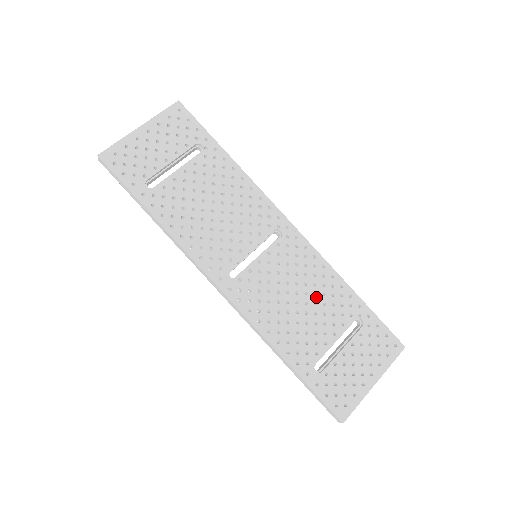
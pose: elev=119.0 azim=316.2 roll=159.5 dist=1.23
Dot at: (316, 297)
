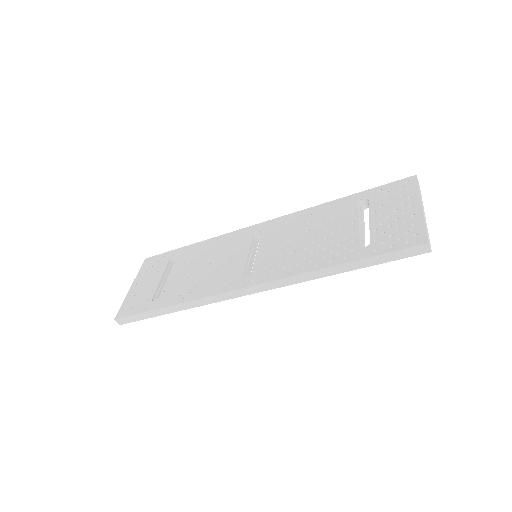
Dot at: (317, 225)
